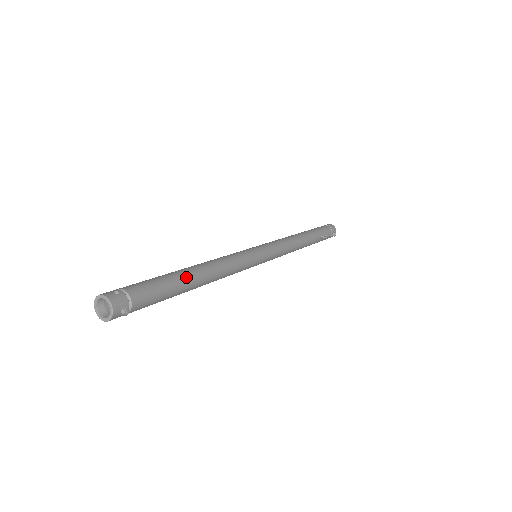
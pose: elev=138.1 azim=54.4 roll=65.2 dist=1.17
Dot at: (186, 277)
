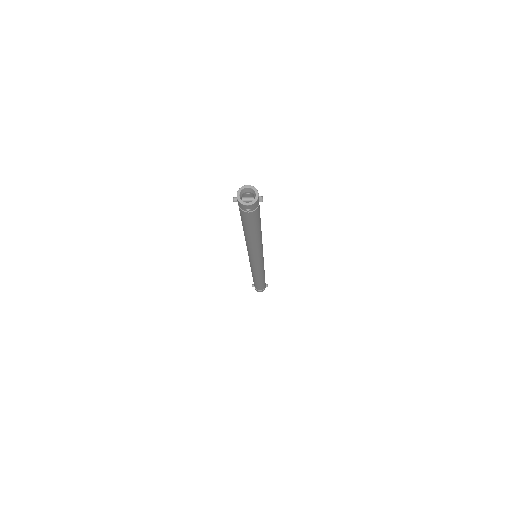
Dot at: occluded
